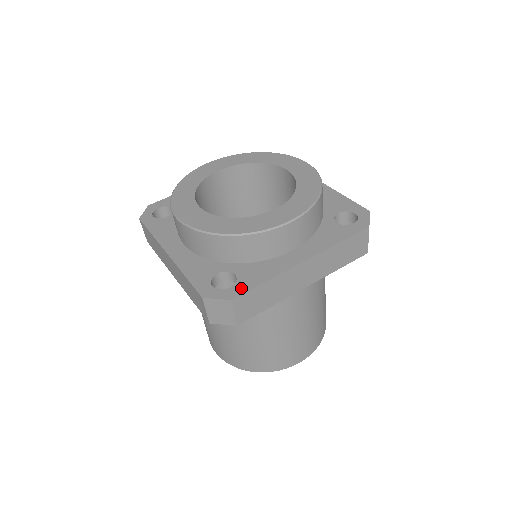
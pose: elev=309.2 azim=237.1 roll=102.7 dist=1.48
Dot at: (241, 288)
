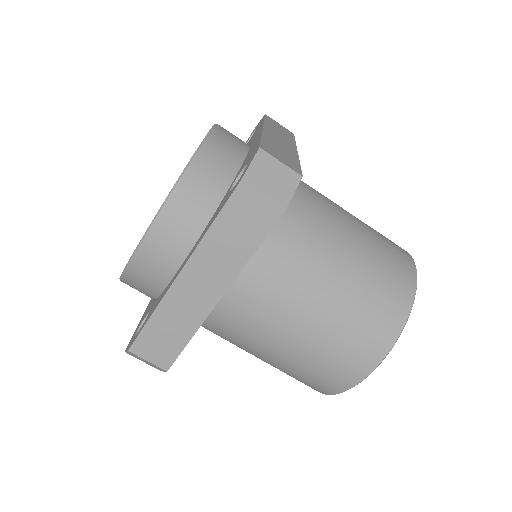
Dot at: (254, 151)
